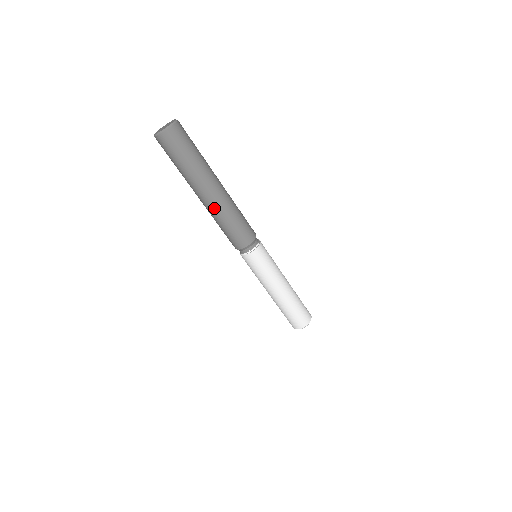
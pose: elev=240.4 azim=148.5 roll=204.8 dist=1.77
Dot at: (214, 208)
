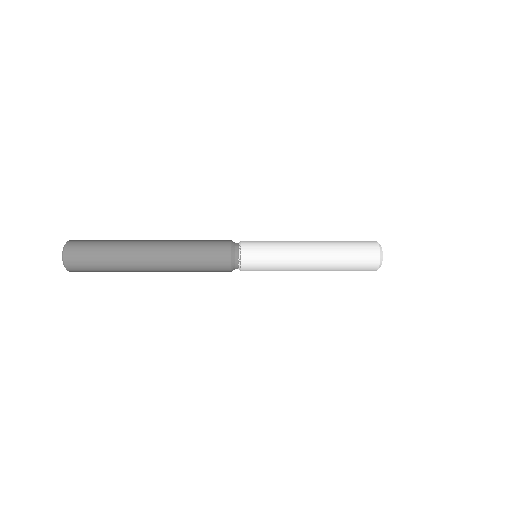
Dot at: (169, 241)
